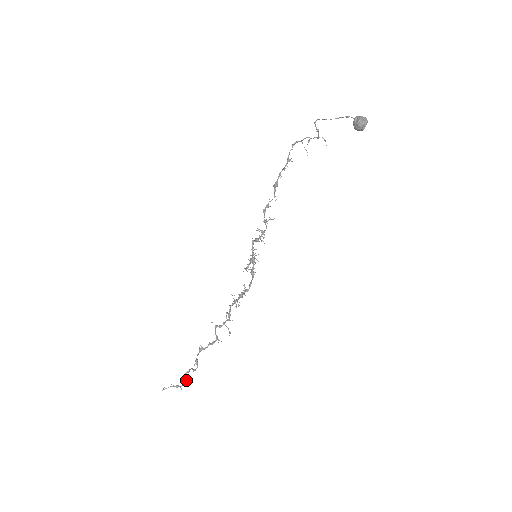
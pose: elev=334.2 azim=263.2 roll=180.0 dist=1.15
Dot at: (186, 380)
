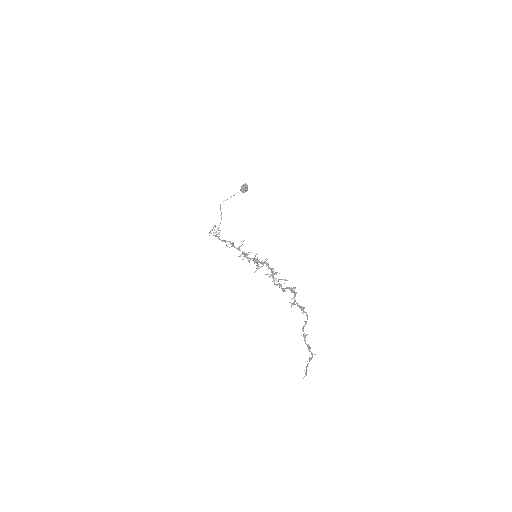
Dot at: (309, 347)
